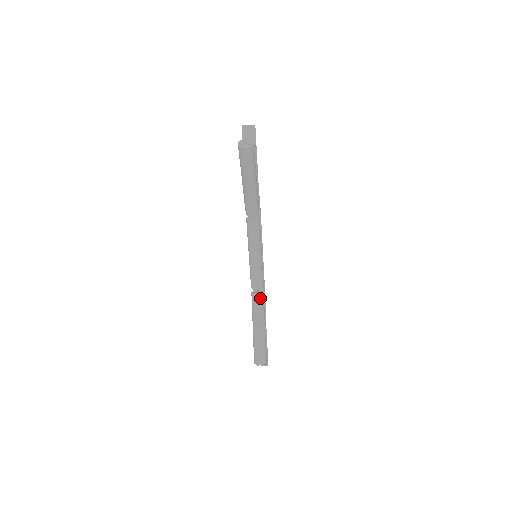
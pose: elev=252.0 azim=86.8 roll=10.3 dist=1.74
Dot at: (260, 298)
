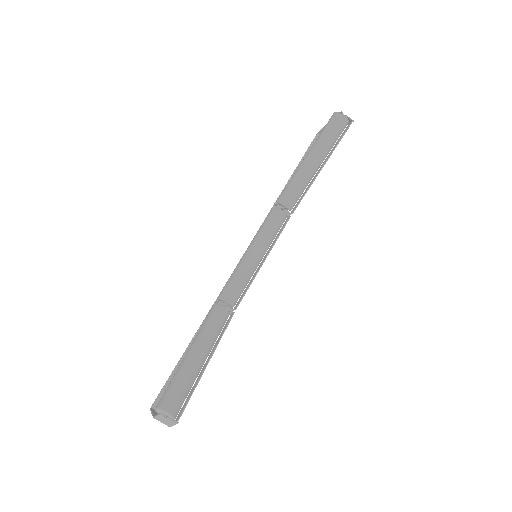
Dot at: (225, 315)
